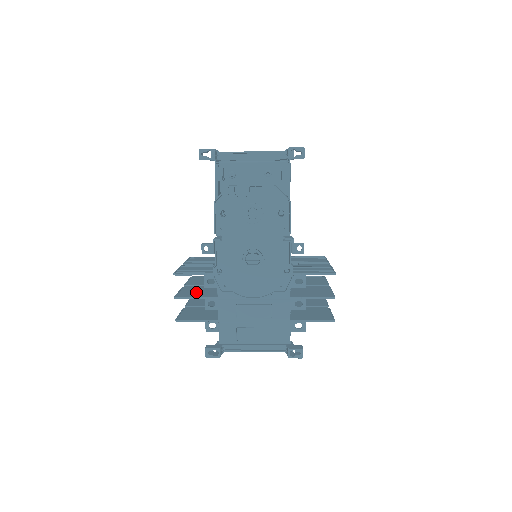
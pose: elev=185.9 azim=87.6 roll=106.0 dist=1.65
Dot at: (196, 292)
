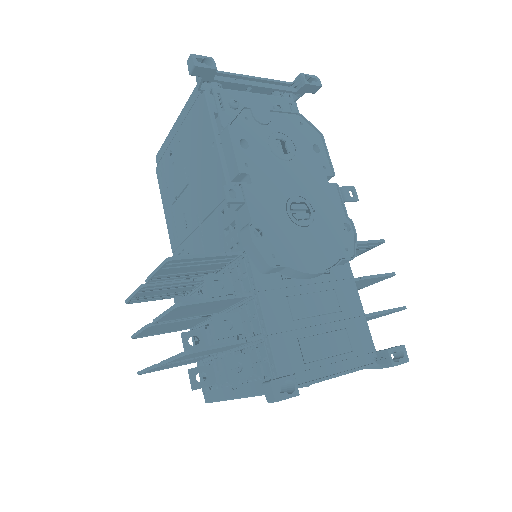
Dot at: occluded
